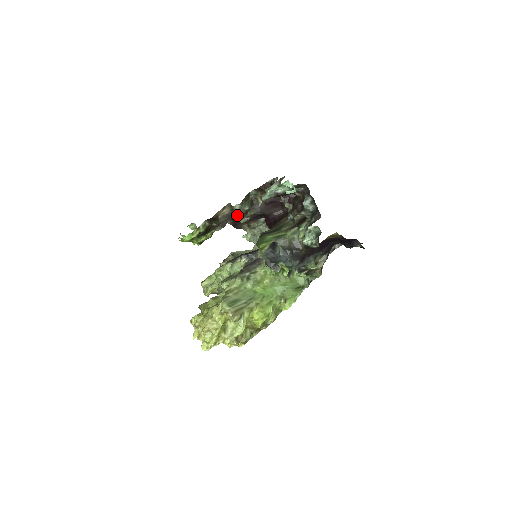
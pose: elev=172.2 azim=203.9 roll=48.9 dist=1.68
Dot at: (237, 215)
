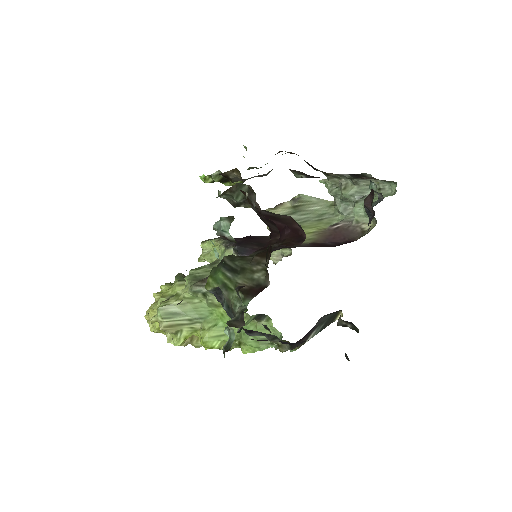
Dot at: occluded
